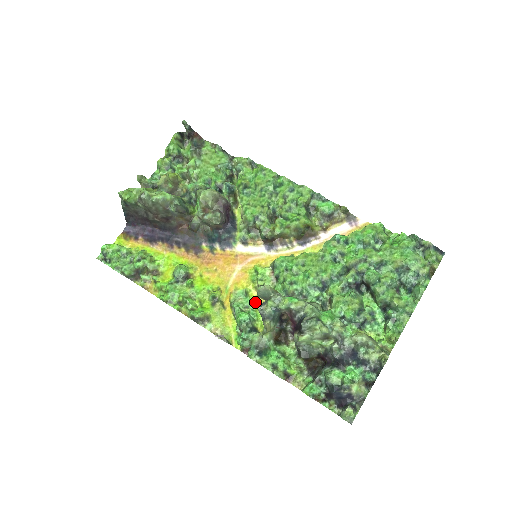
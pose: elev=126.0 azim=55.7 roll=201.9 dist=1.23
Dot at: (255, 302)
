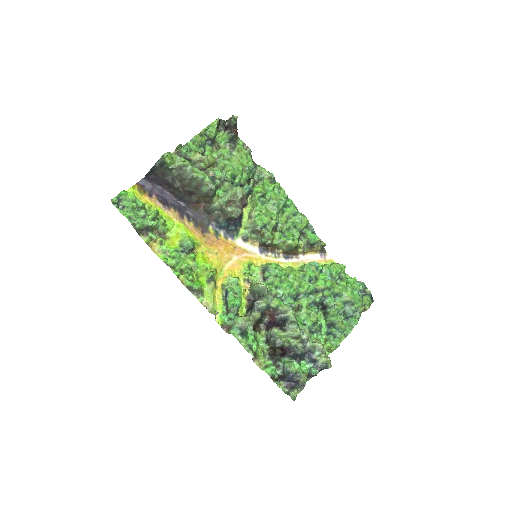
Dot at: (242, 291)
